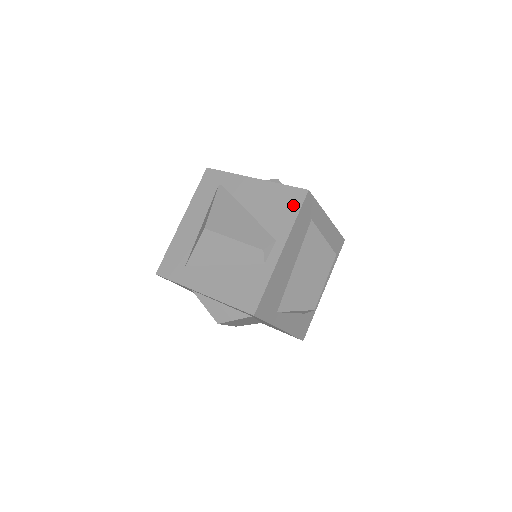
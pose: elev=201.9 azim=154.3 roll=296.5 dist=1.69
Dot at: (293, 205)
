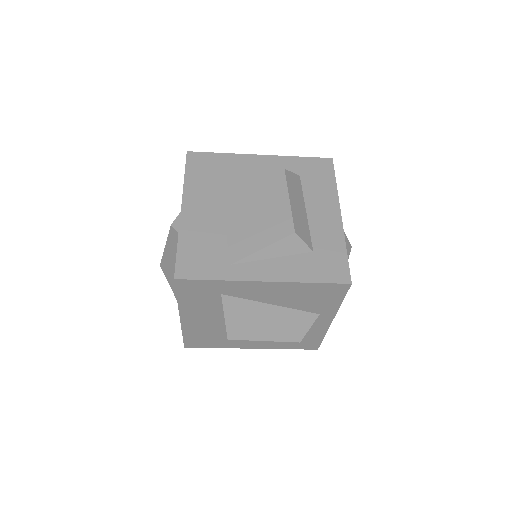
Dot at: occluded
